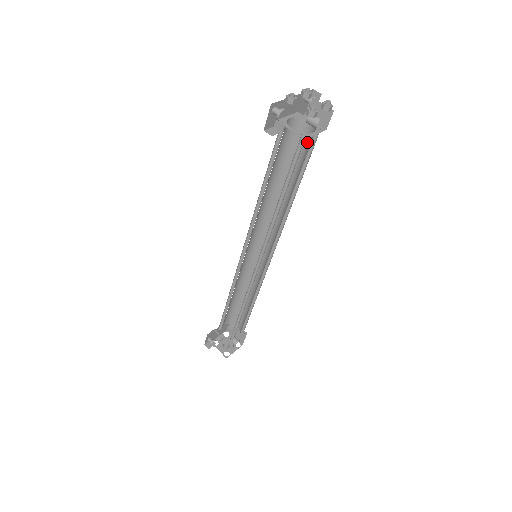
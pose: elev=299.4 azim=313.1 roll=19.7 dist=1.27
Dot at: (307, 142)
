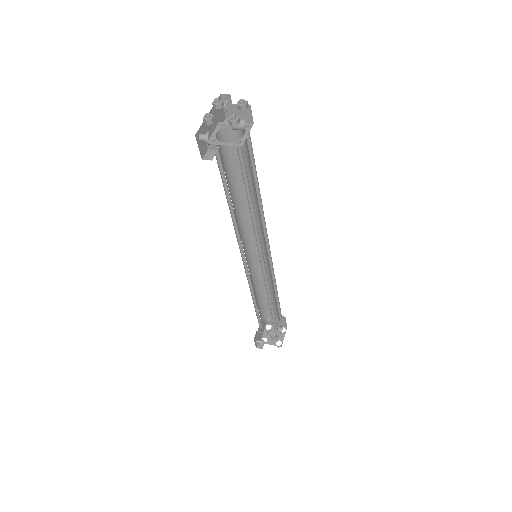
Dot at: occluded
